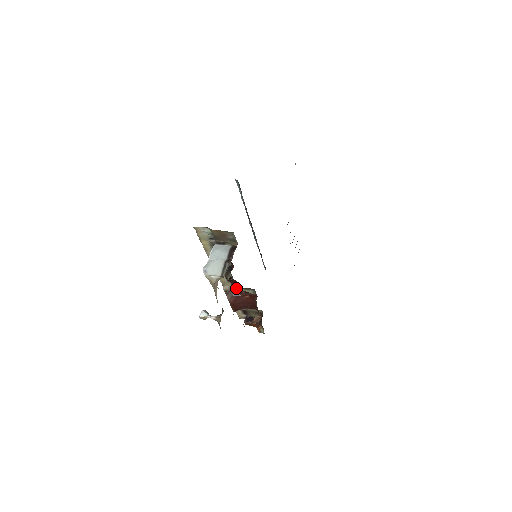
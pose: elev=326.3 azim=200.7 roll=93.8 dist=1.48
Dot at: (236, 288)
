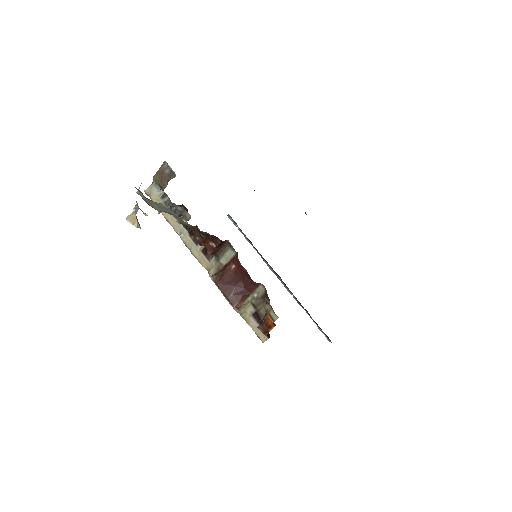
Dot at: (205, 244)
